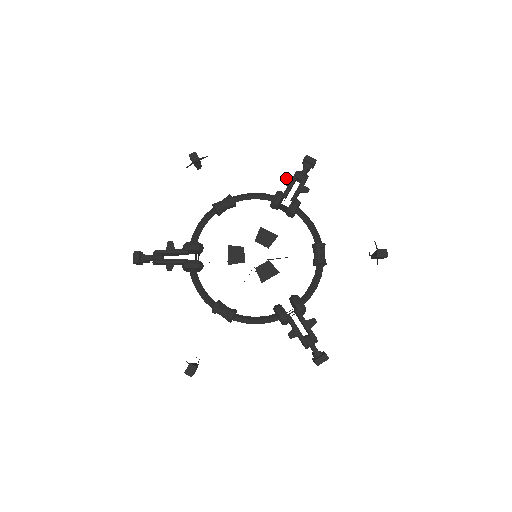
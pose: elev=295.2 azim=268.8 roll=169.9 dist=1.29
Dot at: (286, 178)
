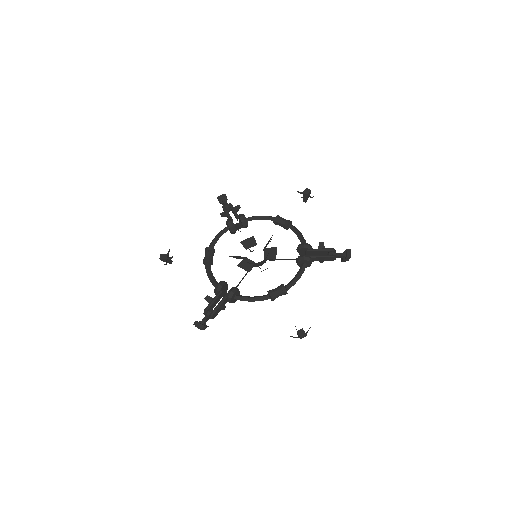
Dot at: (222, 213)
